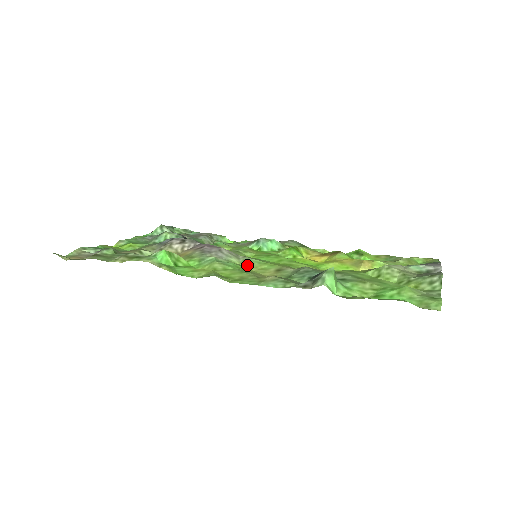
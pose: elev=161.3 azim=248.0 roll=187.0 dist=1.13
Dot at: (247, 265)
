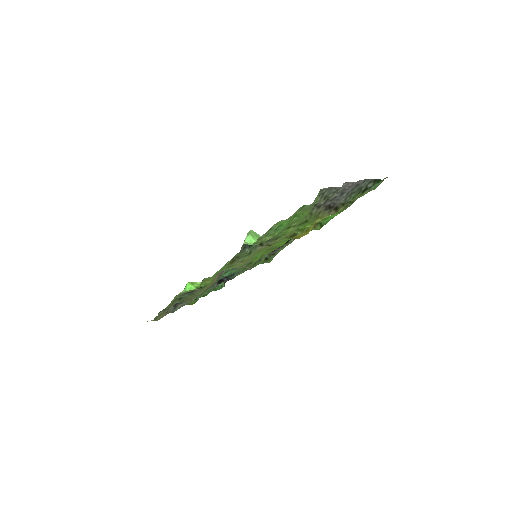
Dot at: occluded
